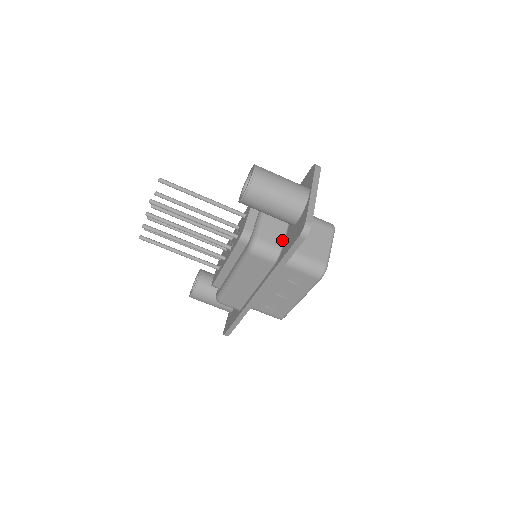
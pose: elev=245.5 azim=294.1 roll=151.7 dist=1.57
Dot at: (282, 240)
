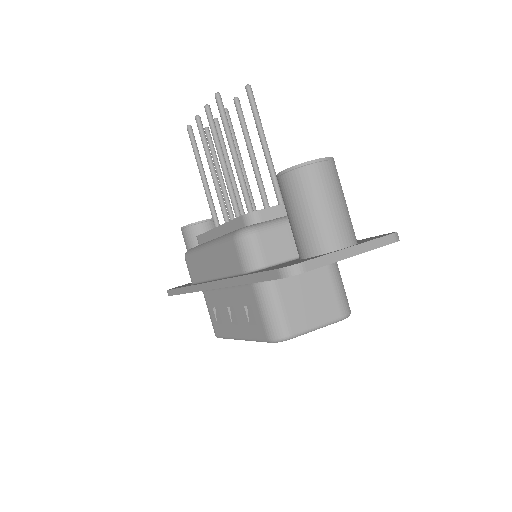
Dot at: (277, 261)
